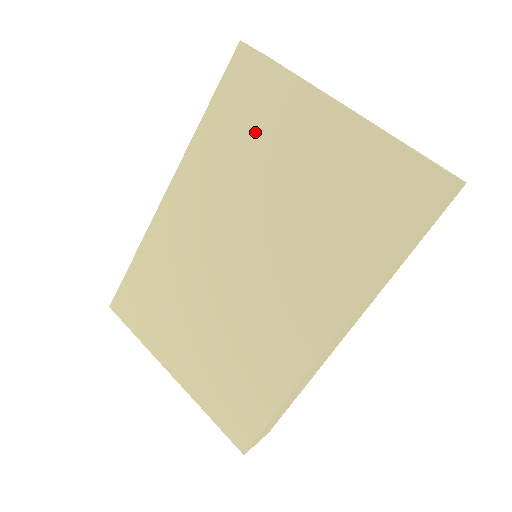
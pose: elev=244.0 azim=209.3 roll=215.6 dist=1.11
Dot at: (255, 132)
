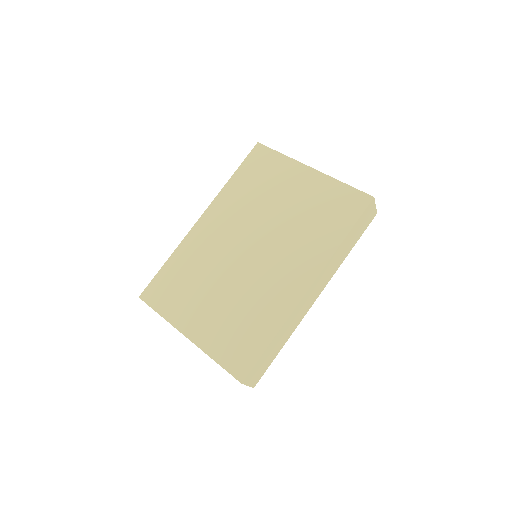
Dot at: (264, 183)
